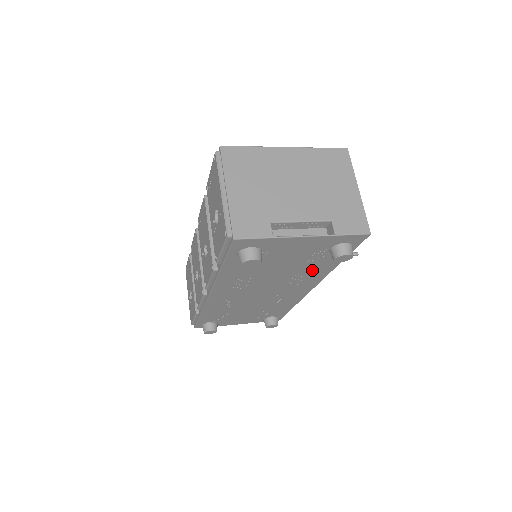
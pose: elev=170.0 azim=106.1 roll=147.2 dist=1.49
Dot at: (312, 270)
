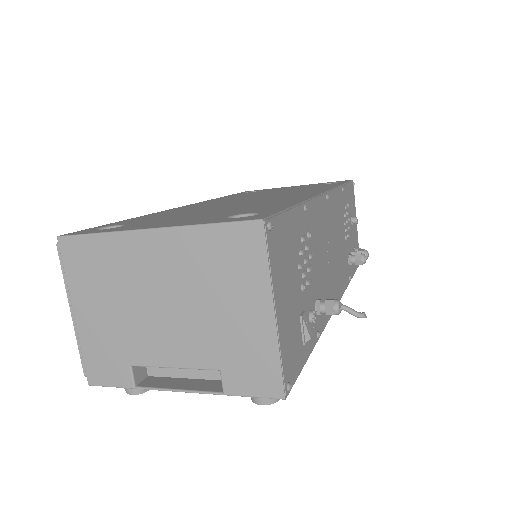
Dot at: occluded
